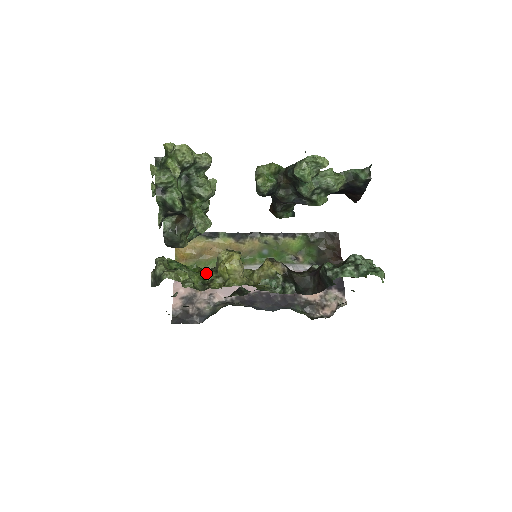
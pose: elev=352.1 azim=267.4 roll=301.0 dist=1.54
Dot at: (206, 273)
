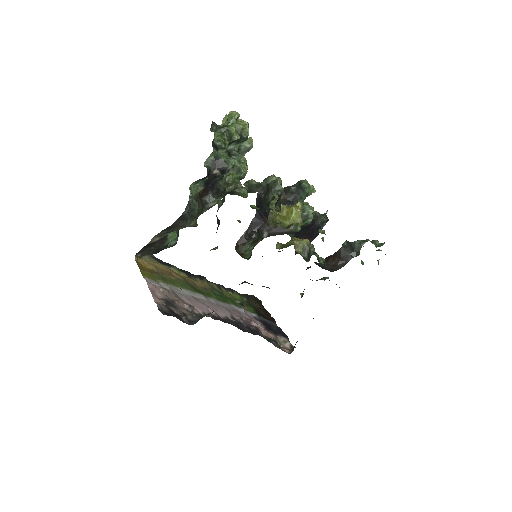
Dot at: occluded
